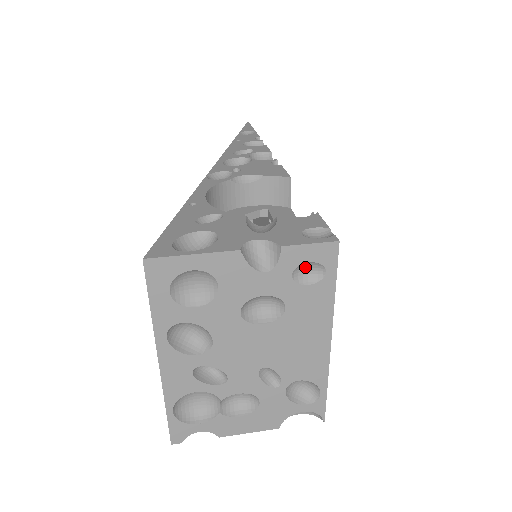
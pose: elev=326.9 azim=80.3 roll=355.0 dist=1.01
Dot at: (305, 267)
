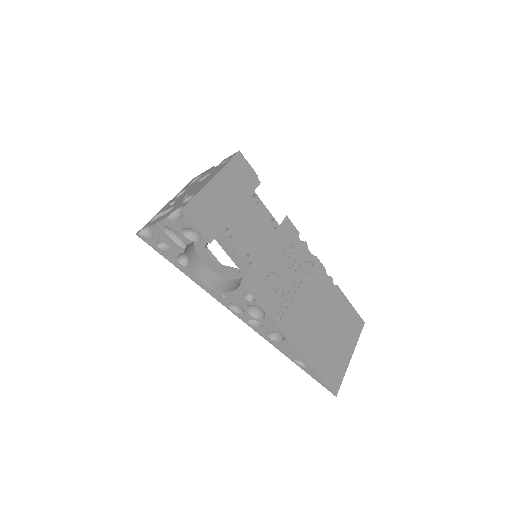
Dot at: occluded
